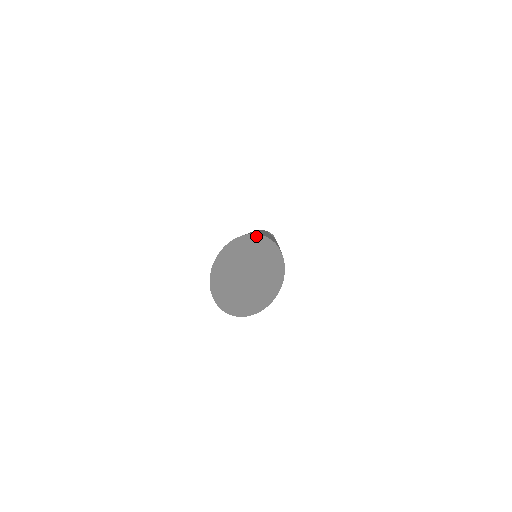
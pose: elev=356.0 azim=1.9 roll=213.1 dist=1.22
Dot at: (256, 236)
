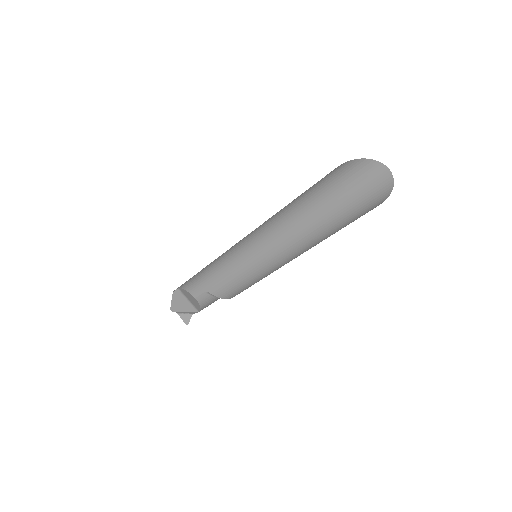
Dot at: occluded
